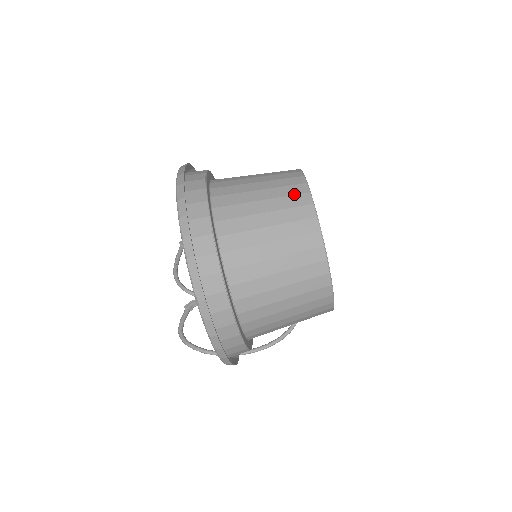
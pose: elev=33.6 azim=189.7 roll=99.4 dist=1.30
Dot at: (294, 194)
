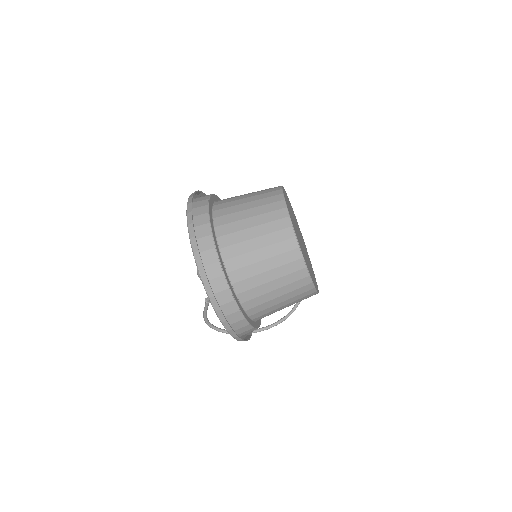
Dot at: (274, 210)
